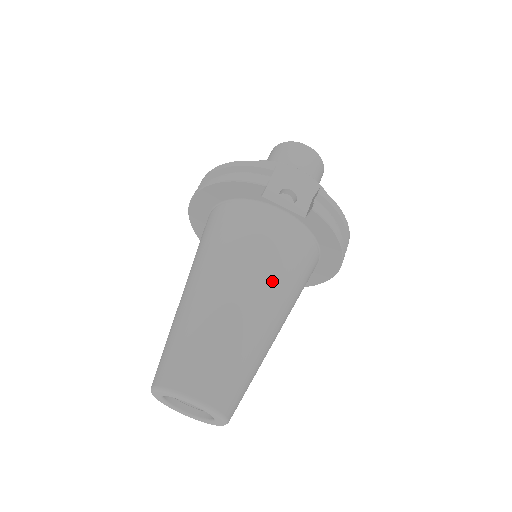
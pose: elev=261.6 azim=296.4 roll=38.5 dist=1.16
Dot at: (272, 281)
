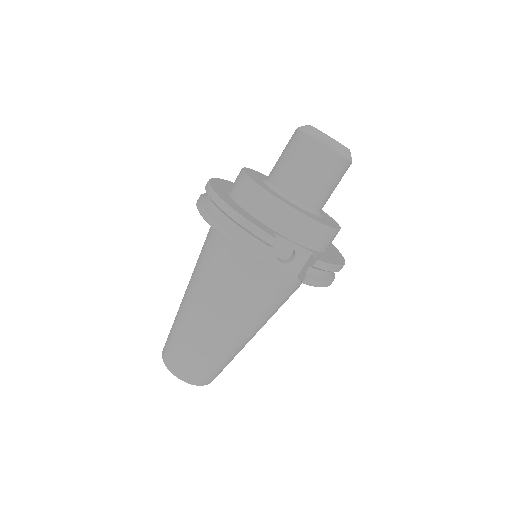
Dot at: (257, 317)
